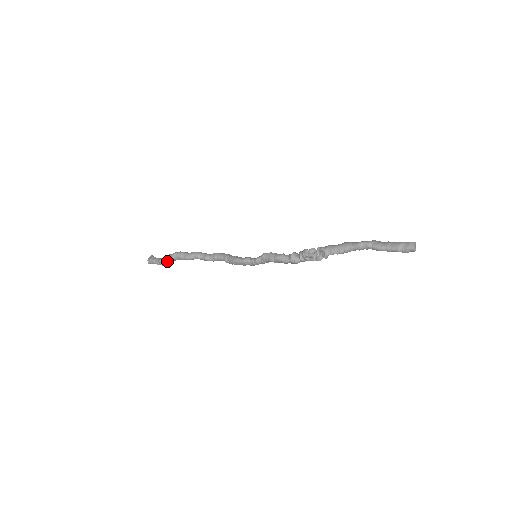
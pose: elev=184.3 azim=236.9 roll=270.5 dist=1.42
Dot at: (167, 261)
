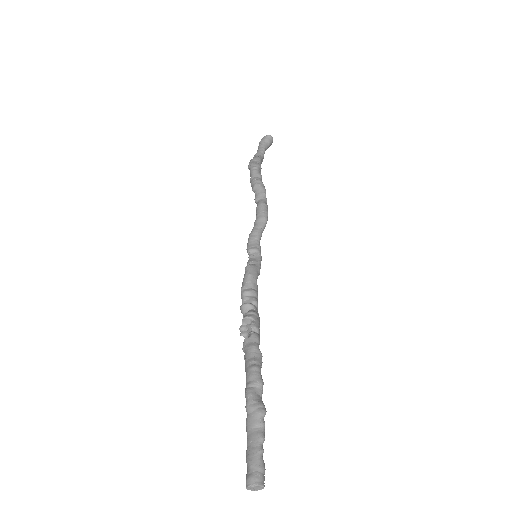
Dot at: occluded
